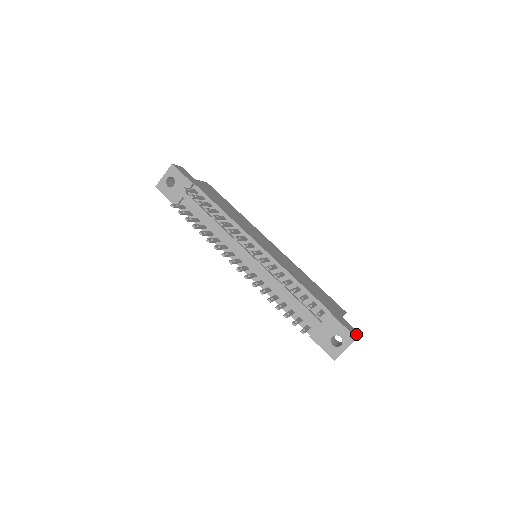
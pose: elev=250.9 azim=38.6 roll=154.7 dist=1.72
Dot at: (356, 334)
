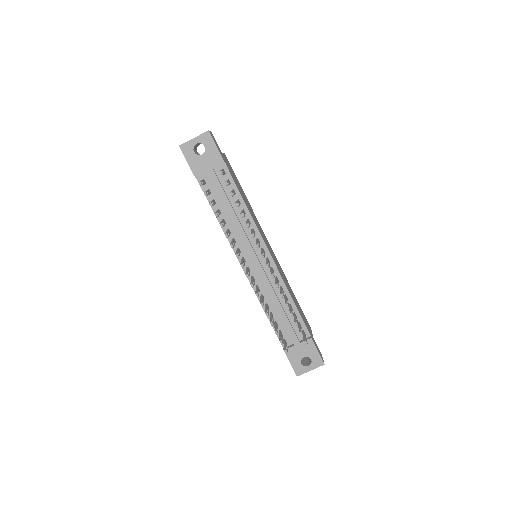
Dot at: occluded
